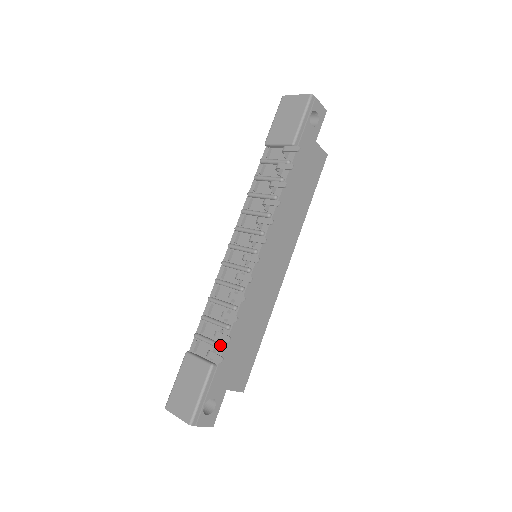
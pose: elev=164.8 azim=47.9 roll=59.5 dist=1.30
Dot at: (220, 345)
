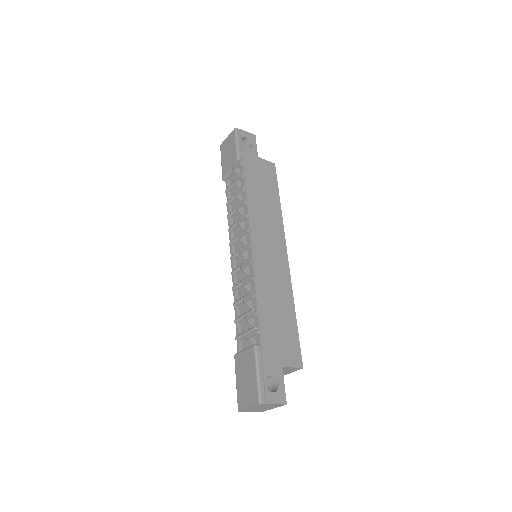
Dot at: (254, 327)
